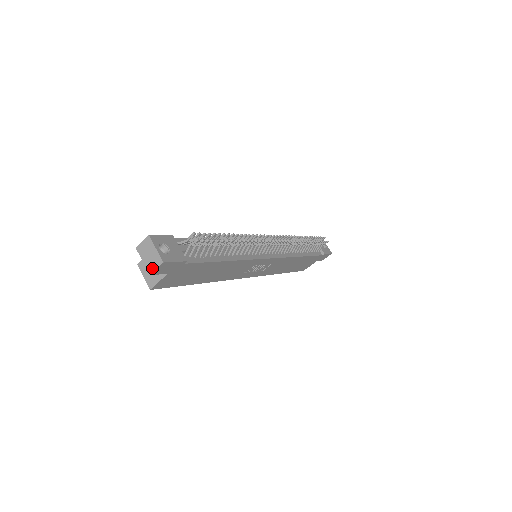
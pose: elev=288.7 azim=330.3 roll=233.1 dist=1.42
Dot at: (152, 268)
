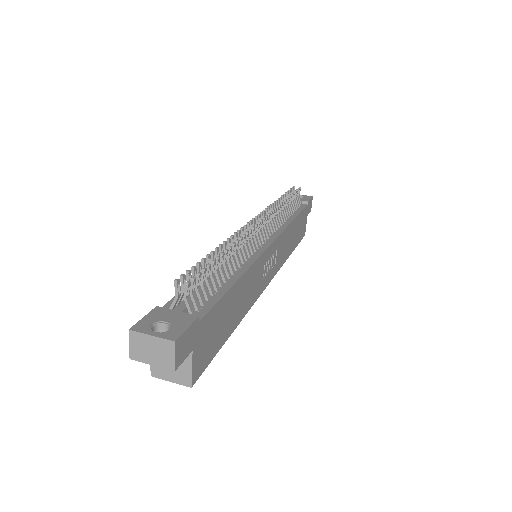
Dot at: (169, 361)
